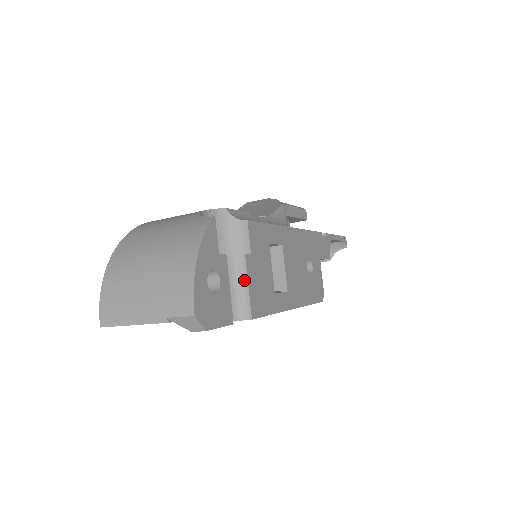
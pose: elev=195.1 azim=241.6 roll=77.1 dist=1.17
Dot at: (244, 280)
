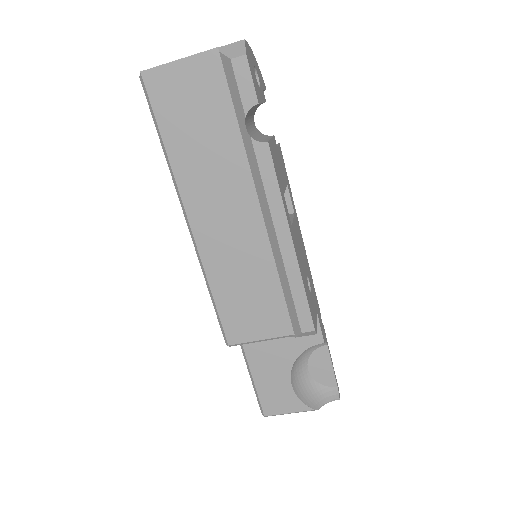
Dot at: (268, 138)
